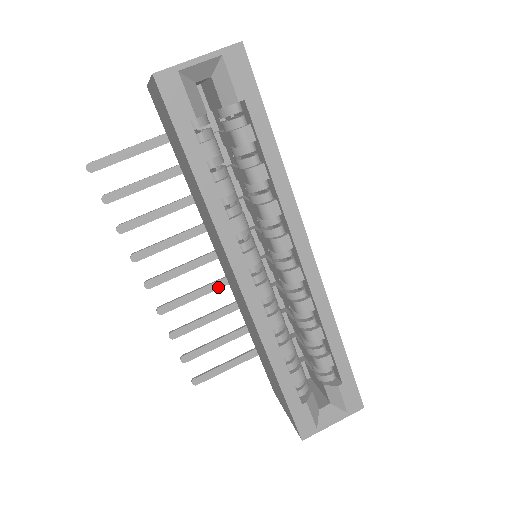
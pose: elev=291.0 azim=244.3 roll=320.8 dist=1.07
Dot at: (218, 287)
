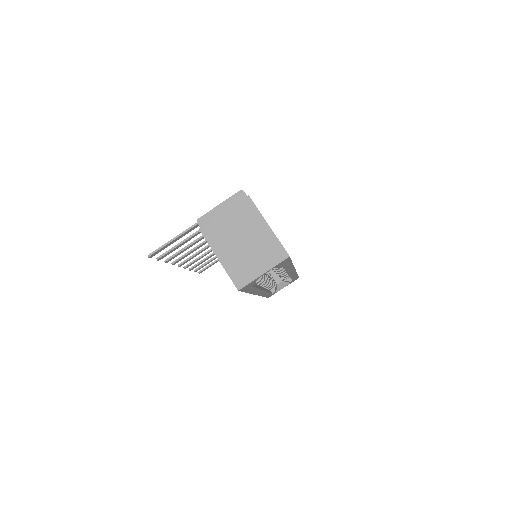
Dot at: occluded
